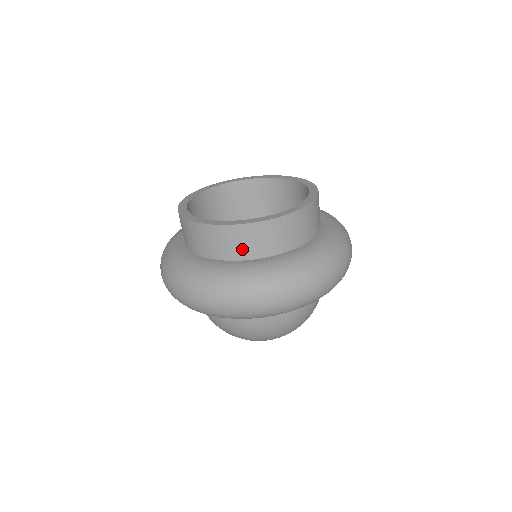
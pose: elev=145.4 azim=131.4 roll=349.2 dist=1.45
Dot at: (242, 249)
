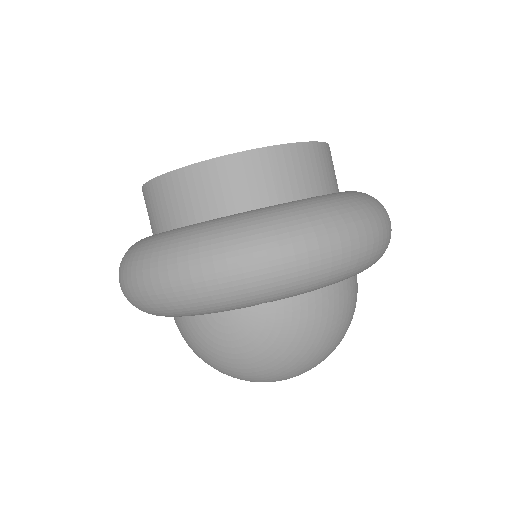
Dot at: (283, 184)
